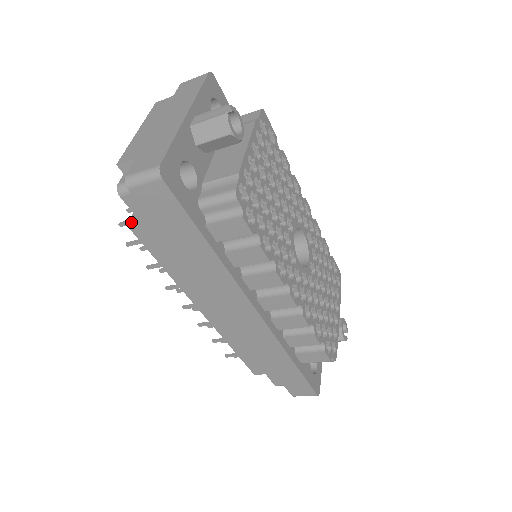
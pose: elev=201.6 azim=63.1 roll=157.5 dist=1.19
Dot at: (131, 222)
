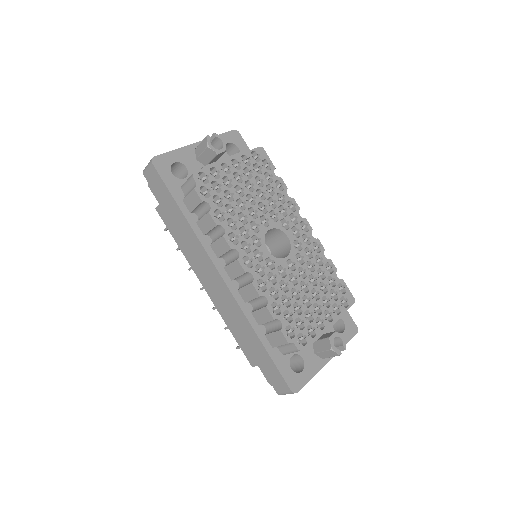
Dot at: (158, 206)
